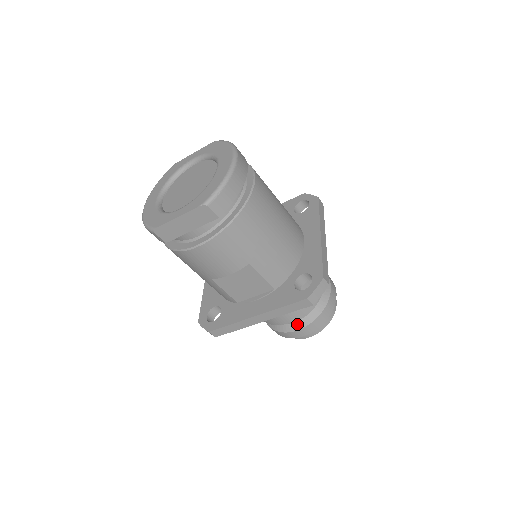
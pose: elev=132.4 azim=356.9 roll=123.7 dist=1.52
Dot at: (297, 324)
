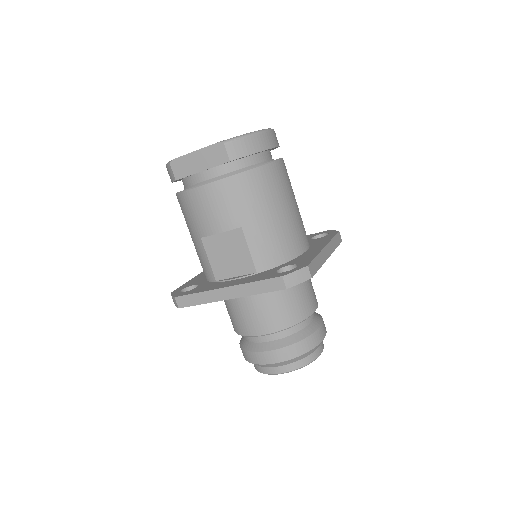
Dot at: (268, 344)
